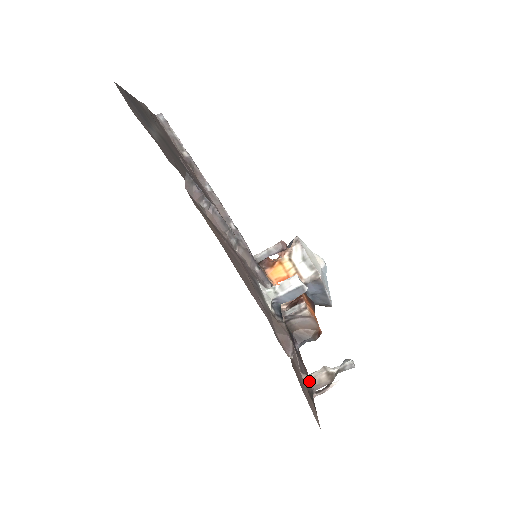
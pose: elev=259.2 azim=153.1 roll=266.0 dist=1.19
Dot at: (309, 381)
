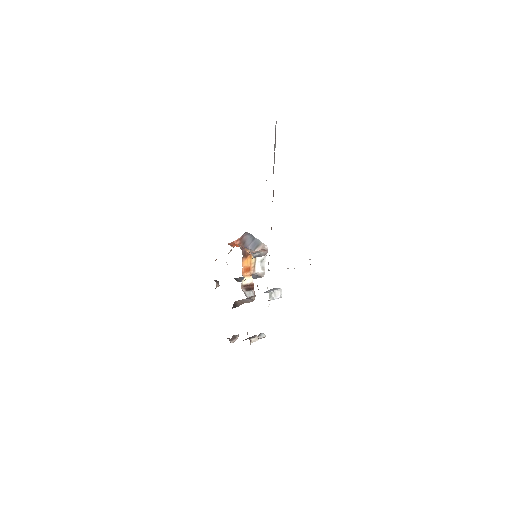
Dot at: occluded
